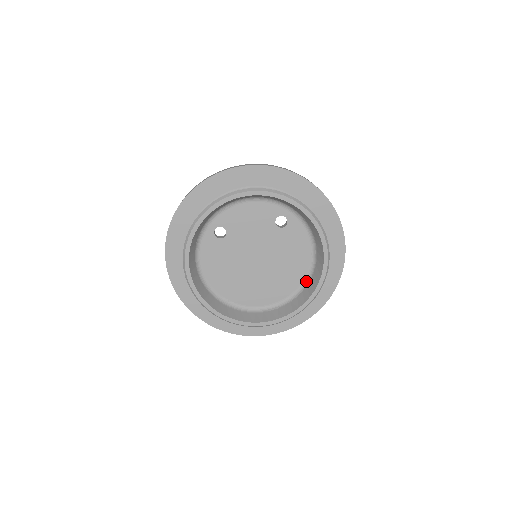
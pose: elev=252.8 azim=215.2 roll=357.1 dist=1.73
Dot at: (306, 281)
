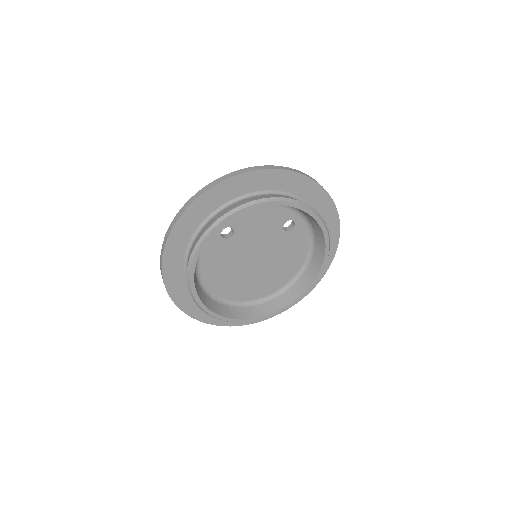
Dot at: (295, 279)
